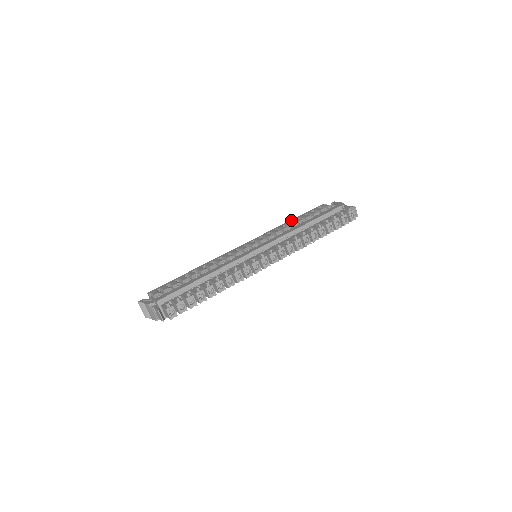
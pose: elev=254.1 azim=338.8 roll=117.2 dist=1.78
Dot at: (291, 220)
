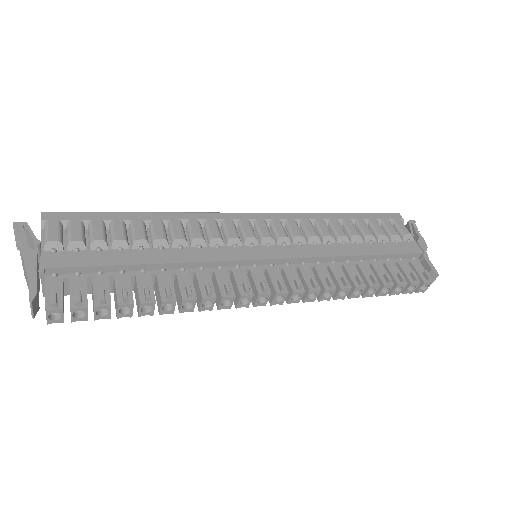
Dot at: (342, 215)
